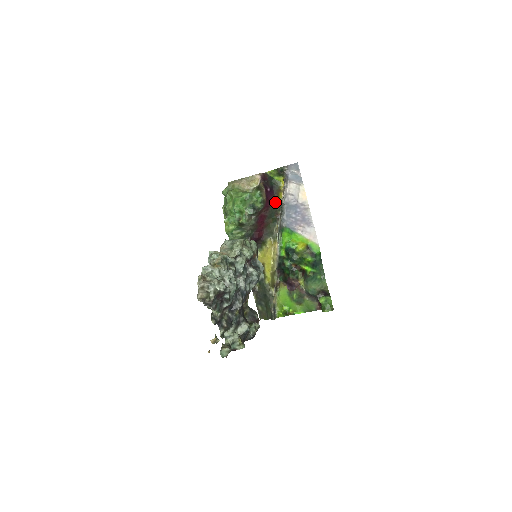
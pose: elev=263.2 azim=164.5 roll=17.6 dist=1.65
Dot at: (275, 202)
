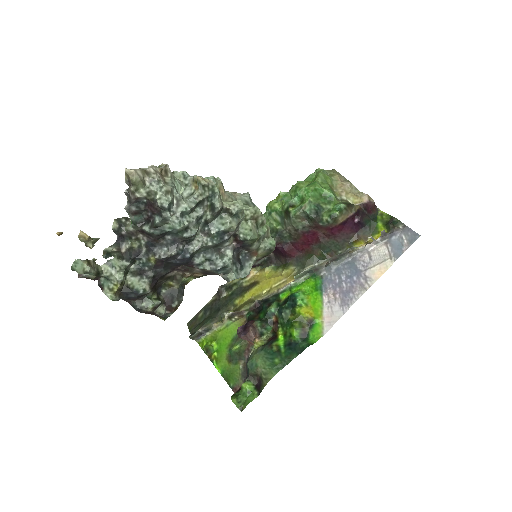
Dot at: (346, 241)
